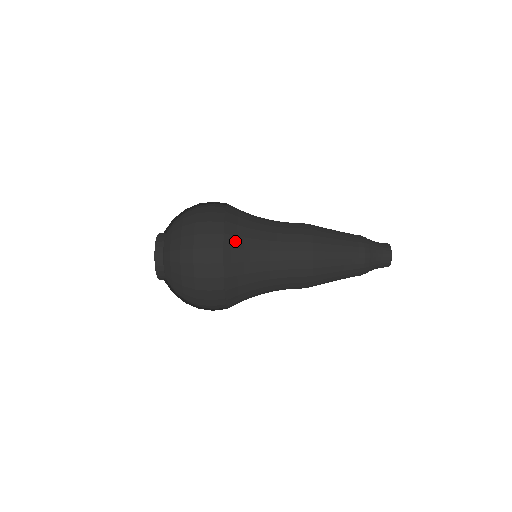
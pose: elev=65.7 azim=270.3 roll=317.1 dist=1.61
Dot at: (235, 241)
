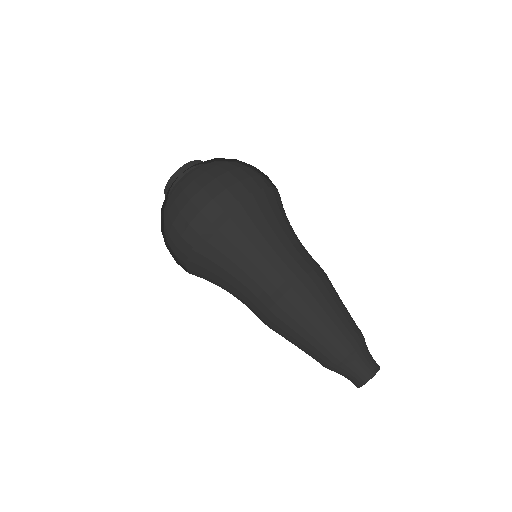
Dot at: occluded
